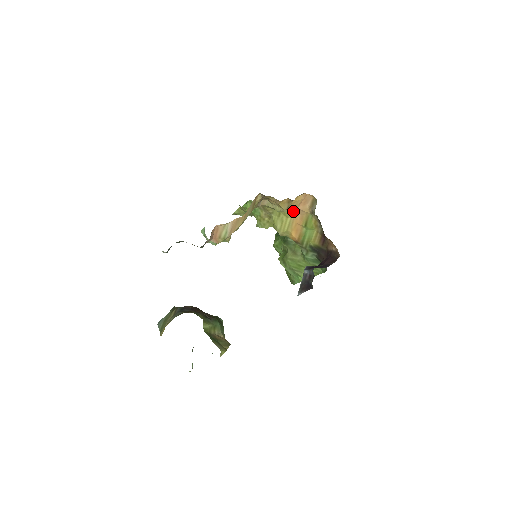
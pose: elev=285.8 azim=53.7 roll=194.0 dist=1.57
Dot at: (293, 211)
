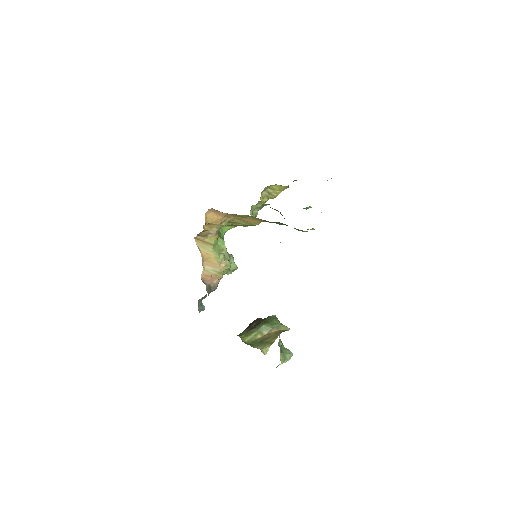
Dot at: (228, 218)
